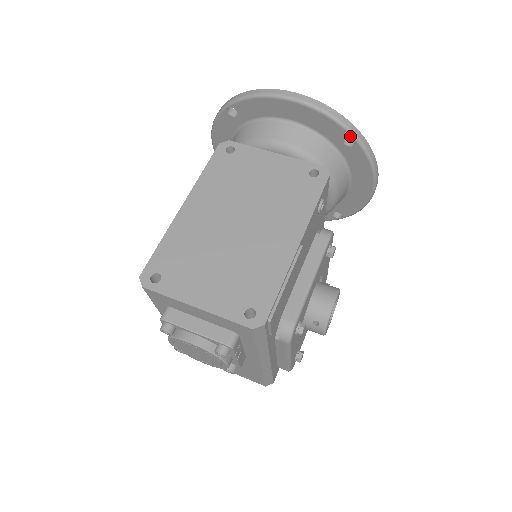
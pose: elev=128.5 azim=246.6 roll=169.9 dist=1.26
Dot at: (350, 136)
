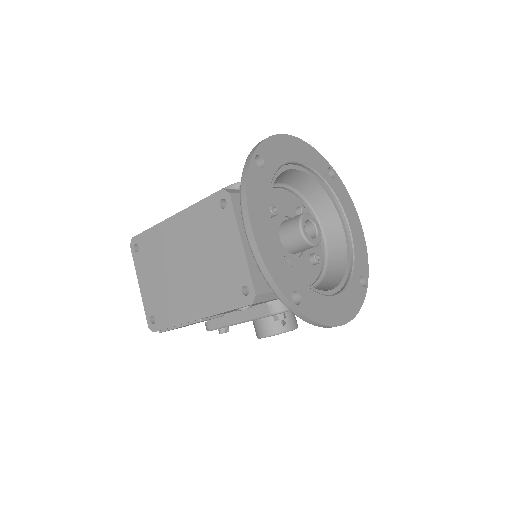
Dot at: (283, 301)
